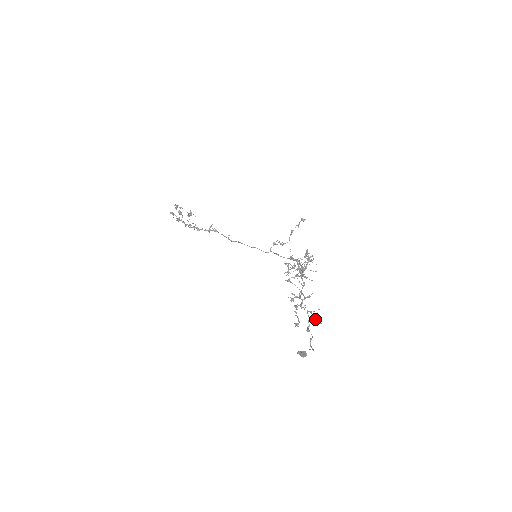
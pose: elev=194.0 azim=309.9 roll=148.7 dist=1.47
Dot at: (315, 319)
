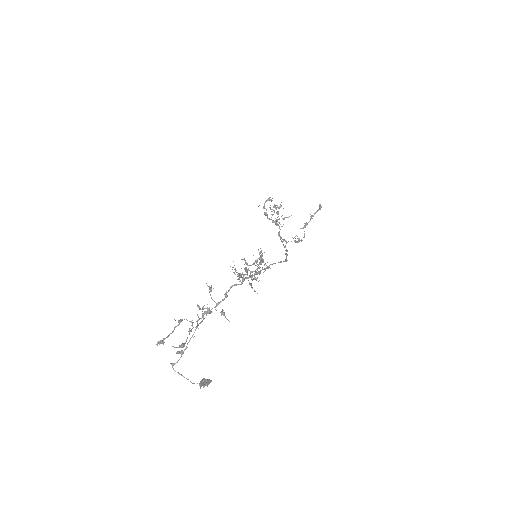
Dot at: (186, 340)
